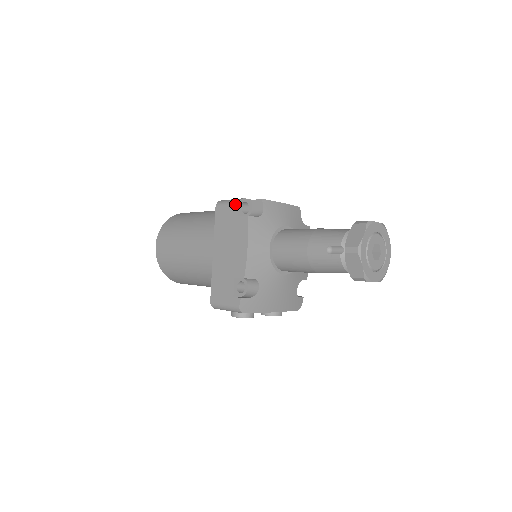
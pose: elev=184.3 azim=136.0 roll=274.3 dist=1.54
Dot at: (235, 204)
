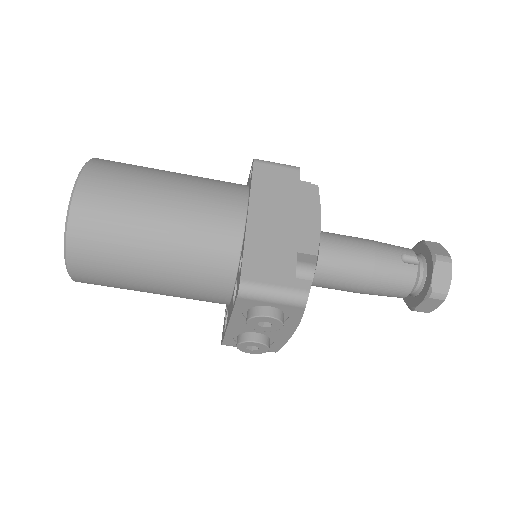
Dot at: (294, 167)
